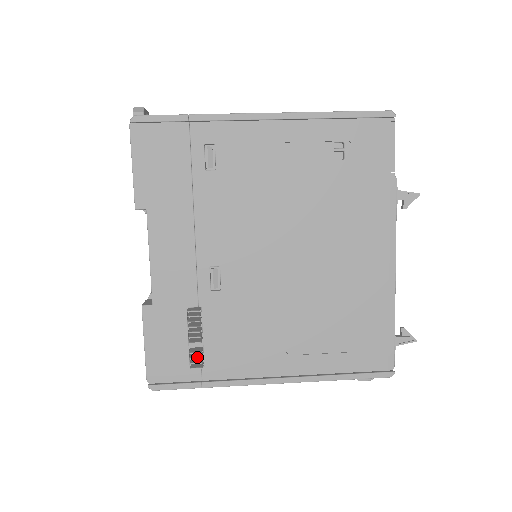
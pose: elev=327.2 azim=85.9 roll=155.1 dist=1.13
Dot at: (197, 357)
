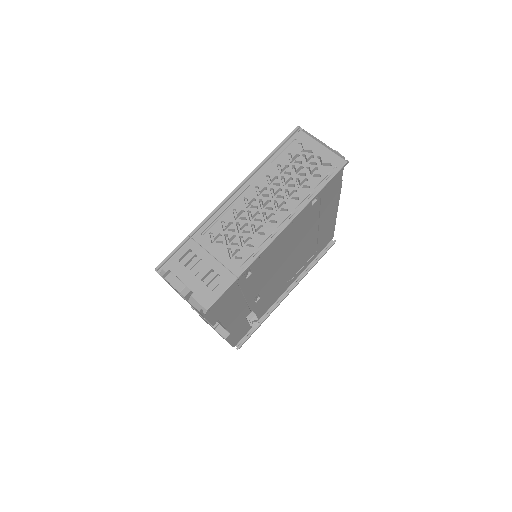
Dot at: (257, 324)
